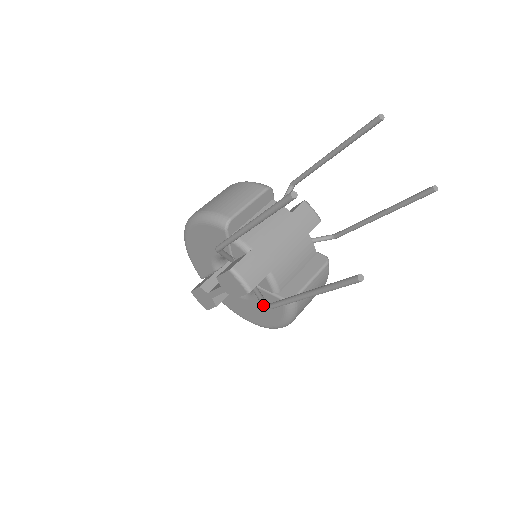
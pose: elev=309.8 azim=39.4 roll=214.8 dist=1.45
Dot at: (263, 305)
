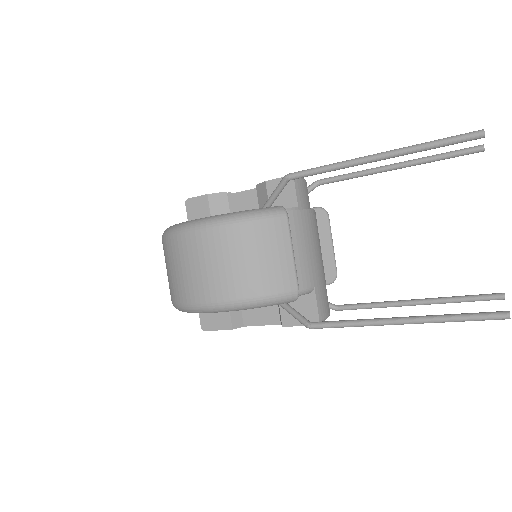
Dot at: (333, 309)
